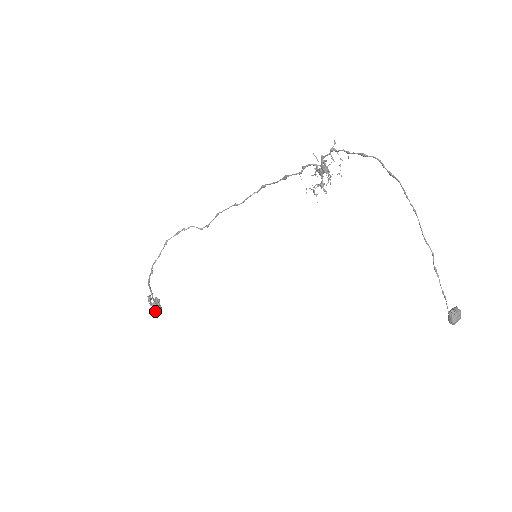
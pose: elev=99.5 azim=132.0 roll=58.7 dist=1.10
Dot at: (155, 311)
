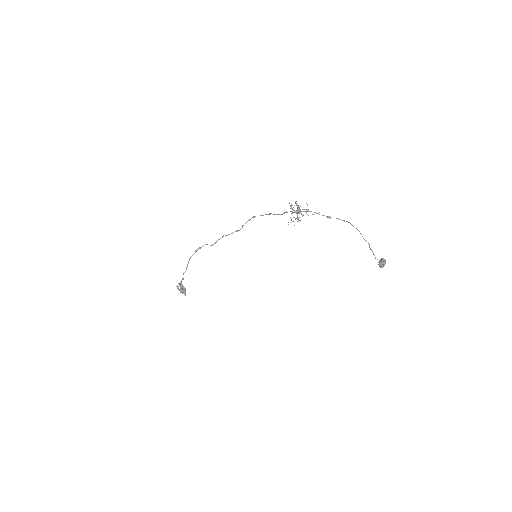
Dot at: (185, 295)
